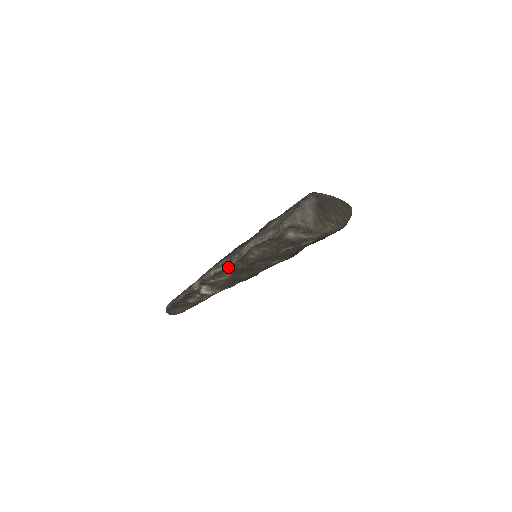
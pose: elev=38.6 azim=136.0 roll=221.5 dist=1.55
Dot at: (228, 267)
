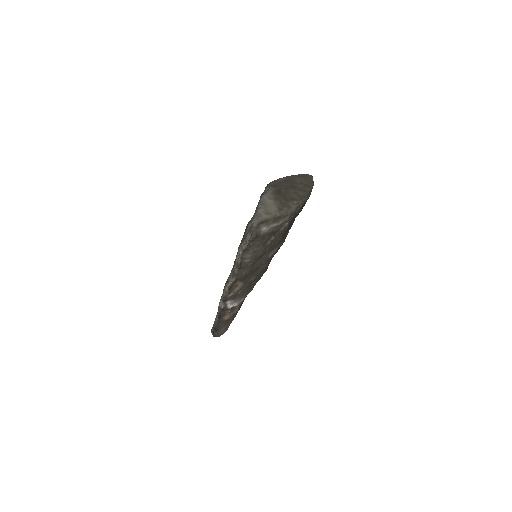
Dot at: (235, 278)
